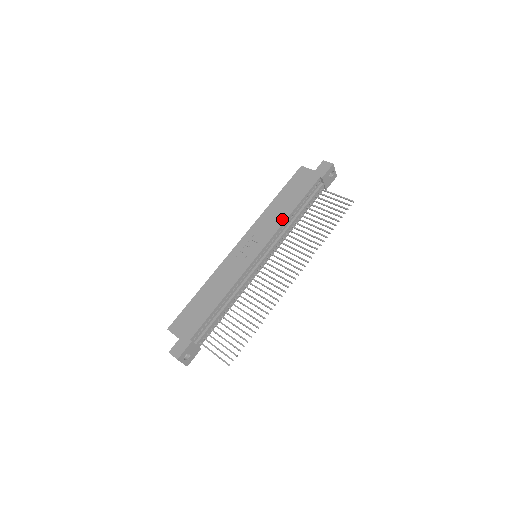
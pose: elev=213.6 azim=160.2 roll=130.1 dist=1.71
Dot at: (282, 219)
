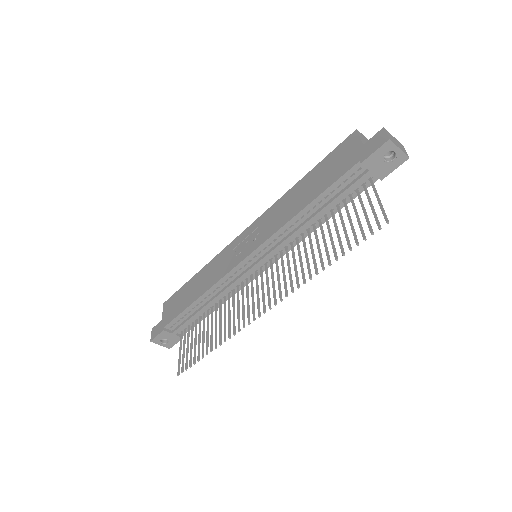
Dot at: (287, 217)
